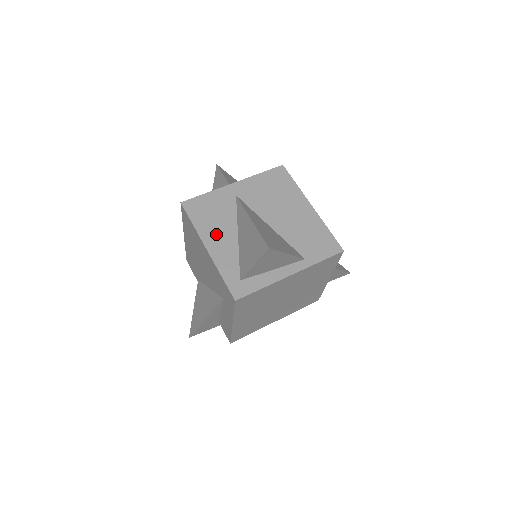
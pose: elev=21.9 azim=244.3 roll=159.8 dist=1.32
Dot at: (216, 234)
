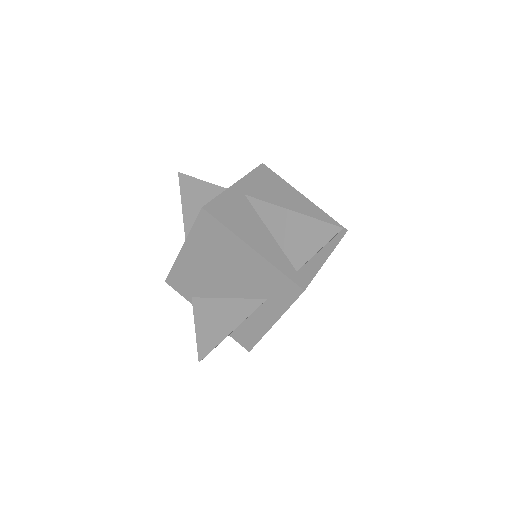
Dot at: (252, 233)
